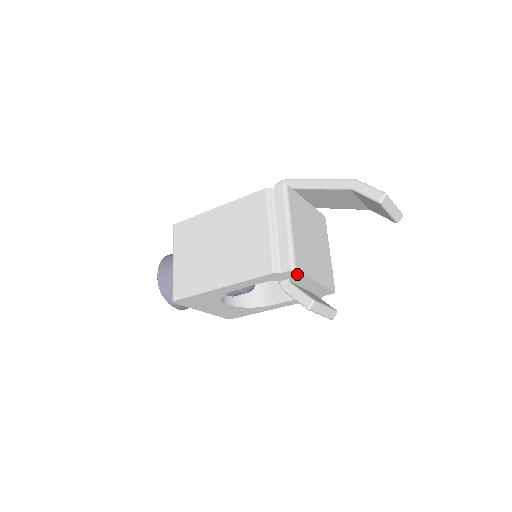
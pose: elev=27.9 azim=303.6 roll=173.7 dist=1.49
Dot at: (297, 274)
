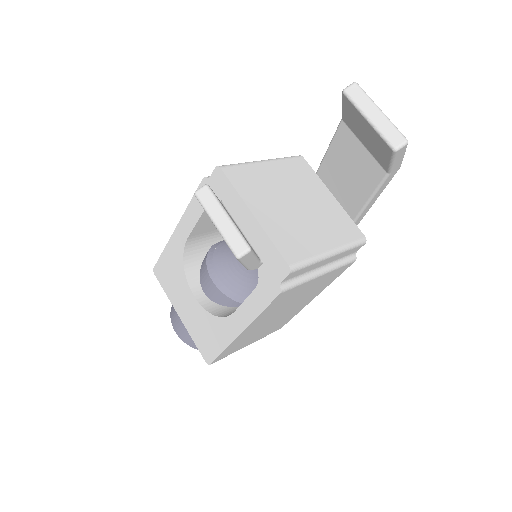
Dot at: (225, 182)
